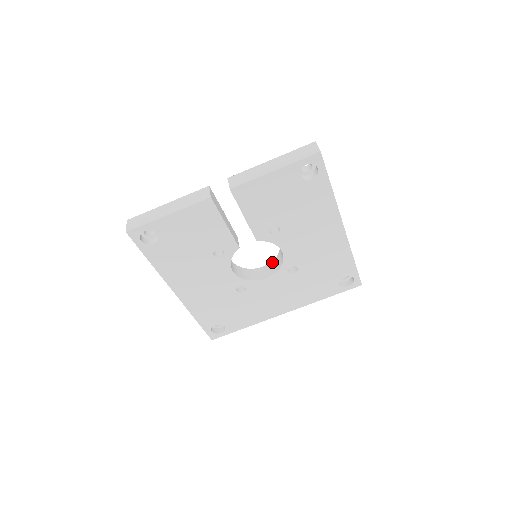
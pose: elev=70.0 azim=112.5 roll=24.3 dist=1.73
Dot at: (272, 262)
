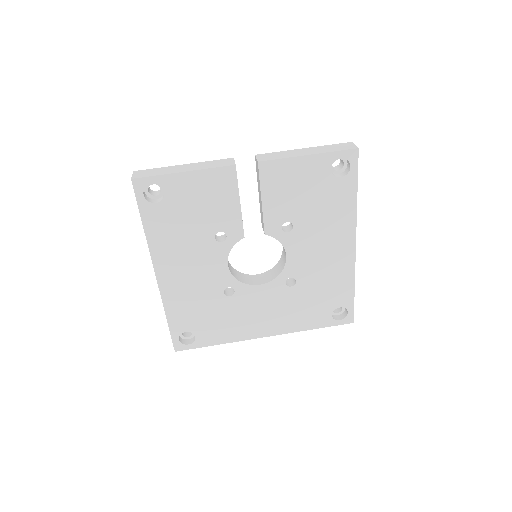
Dot at: (268, 271)
